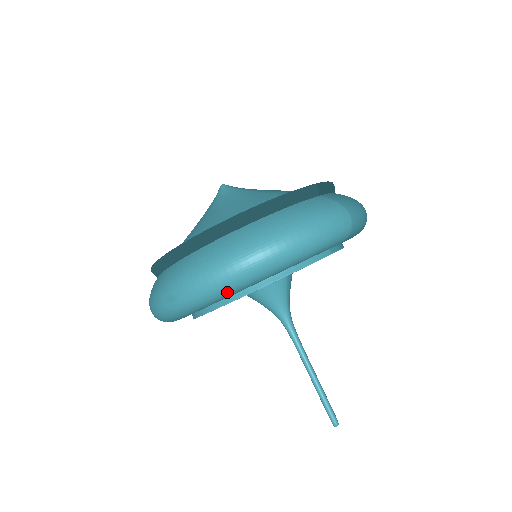
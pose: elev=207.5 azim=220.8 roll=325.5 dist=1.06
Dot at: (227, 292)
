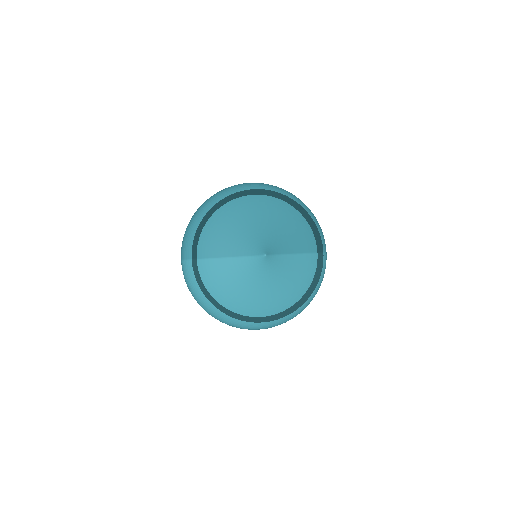
Dot at: occluded
